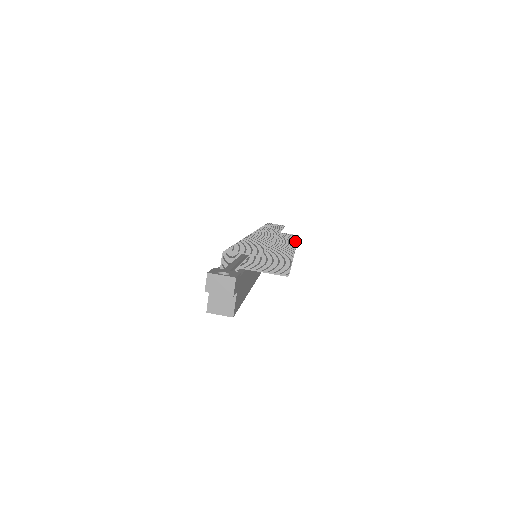
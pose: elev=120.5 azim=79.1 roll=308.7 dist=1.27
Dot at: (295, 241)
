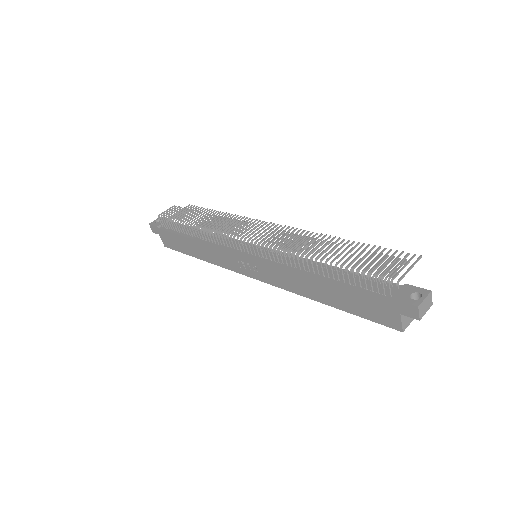
Dot at: (231, 215)
